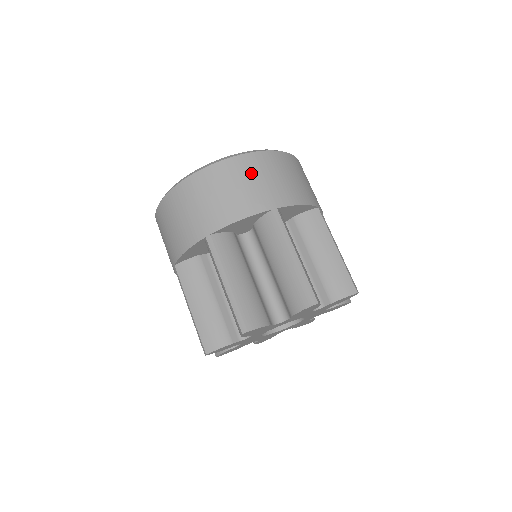
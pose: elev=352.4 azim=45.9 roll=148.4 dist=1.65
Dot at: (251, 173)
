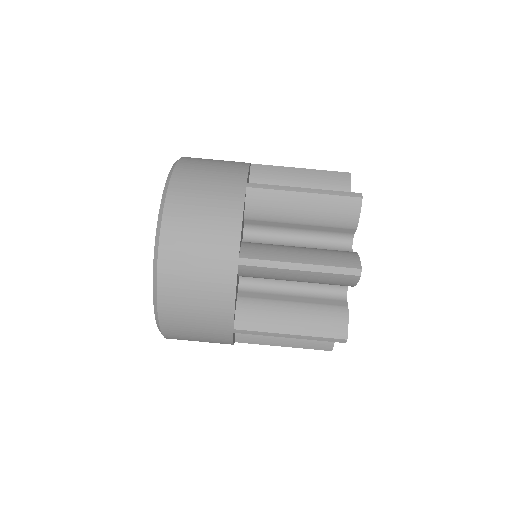
Dot at: occluded
